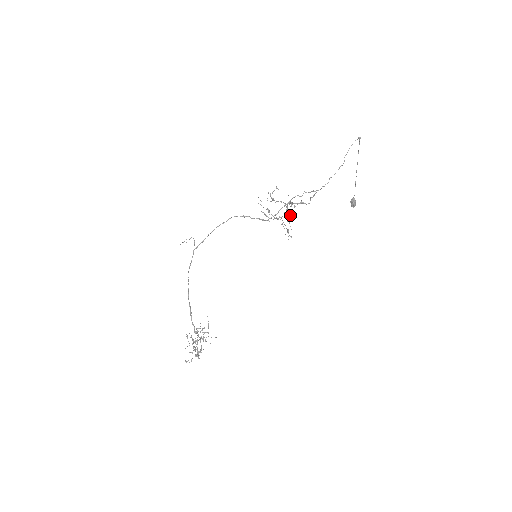
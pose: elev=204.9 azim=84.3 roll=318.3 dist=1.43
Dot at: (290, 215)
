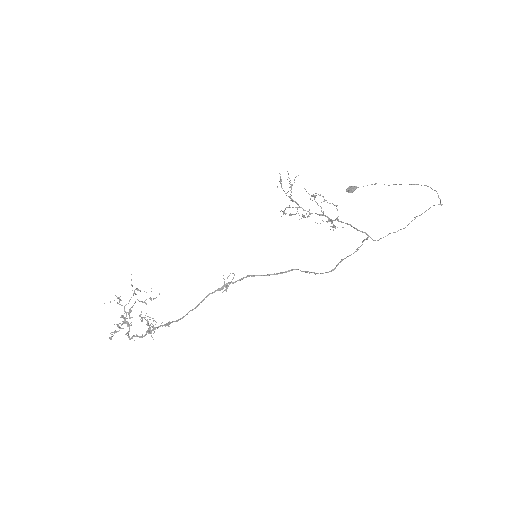
Dot at: (315, 222)
